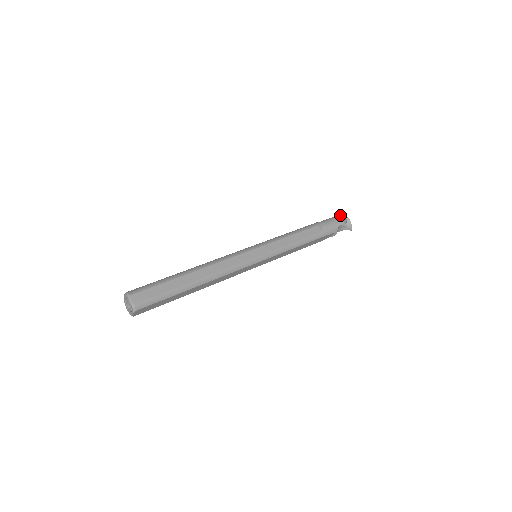
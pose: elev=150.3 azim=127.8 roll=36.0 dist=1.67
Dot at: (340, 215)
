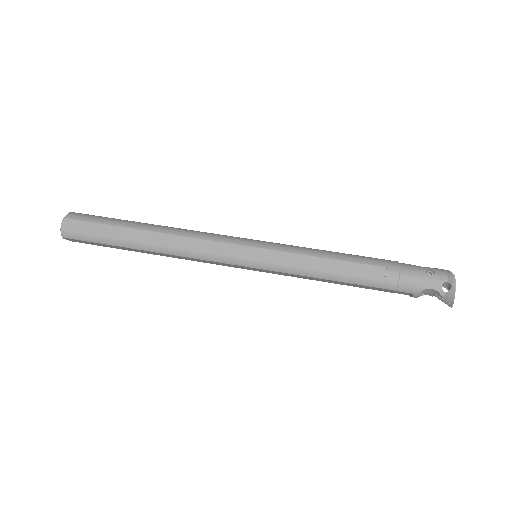
Dot at: (448, 273)
